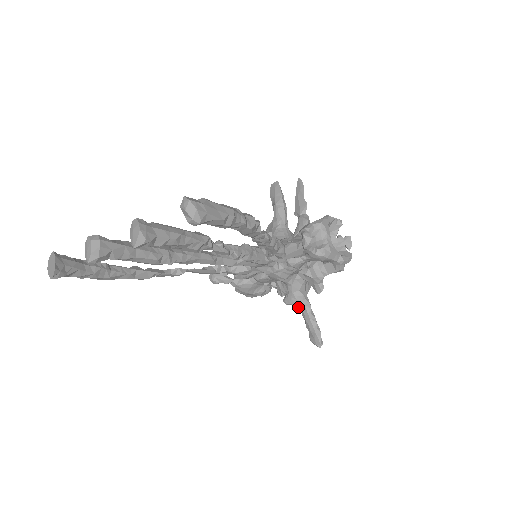
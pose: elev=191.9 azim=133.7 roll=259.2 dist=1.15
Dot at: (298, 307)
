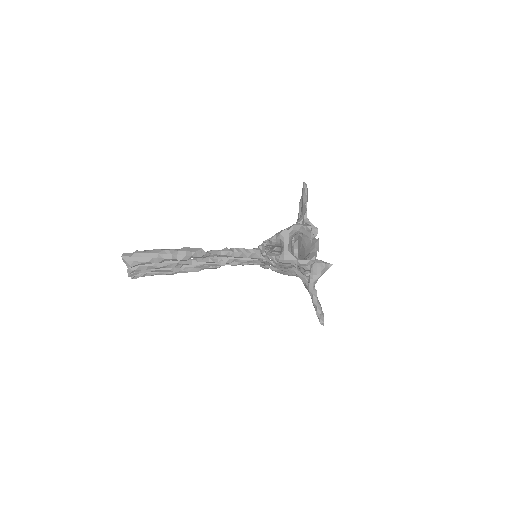
Dot at: (308, 291)
